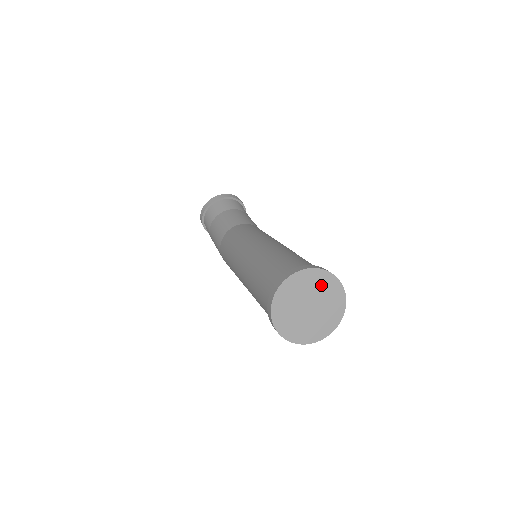
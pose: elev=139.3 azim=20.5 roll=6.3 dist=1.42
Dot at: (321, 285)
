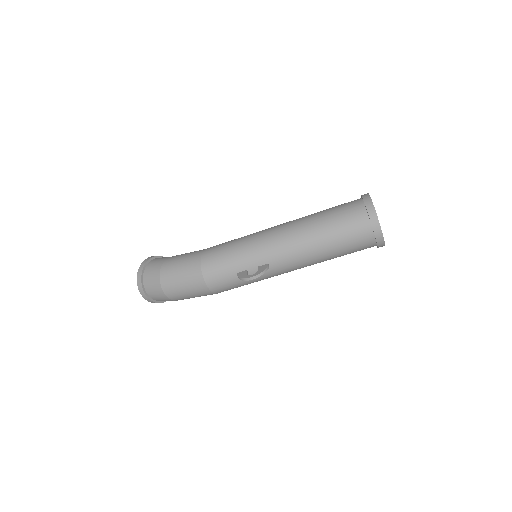
Dot at: occluded
